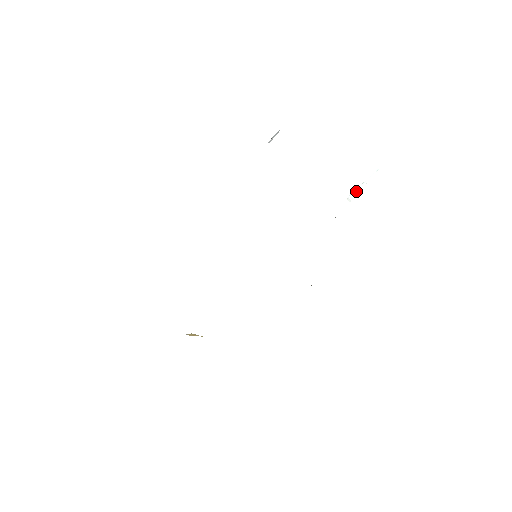
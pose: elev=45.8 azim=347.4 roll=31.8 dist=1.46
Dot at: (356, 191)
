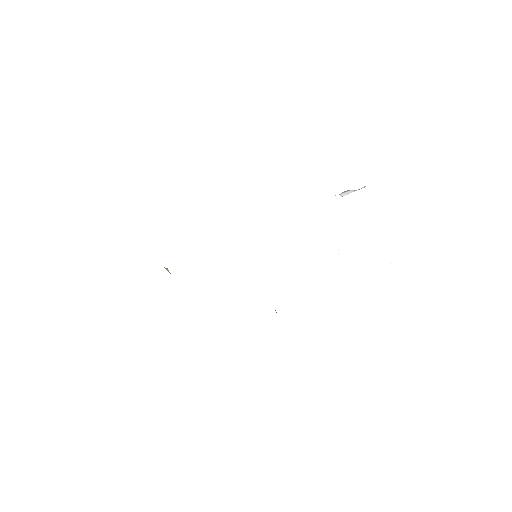
Dot at: (354, 255)
